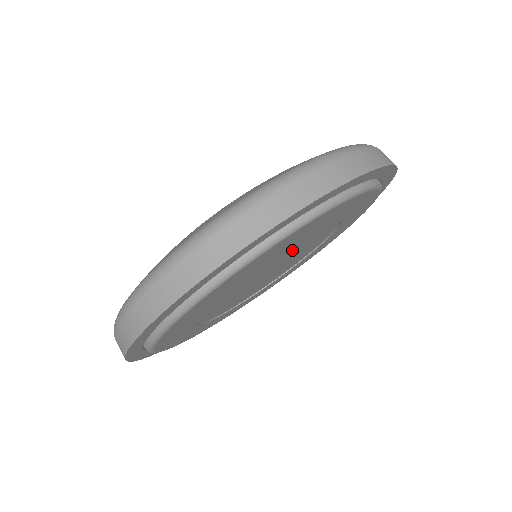
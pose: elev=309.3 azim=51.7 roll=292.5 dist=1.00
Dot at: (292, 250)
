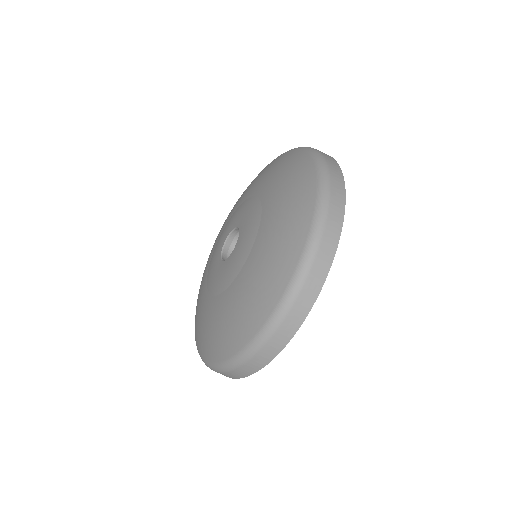
Dot at: occluded
